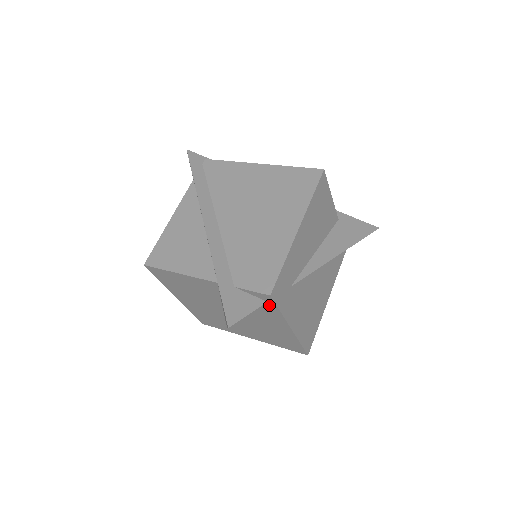
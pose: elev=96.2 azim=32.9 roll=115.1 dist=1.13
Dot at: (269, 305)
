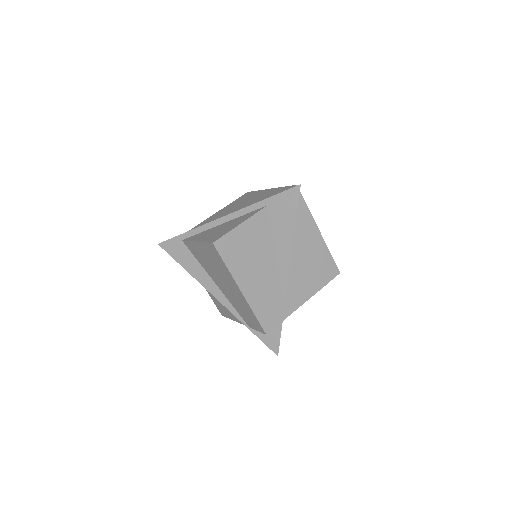
Dot at: (300, 203)
